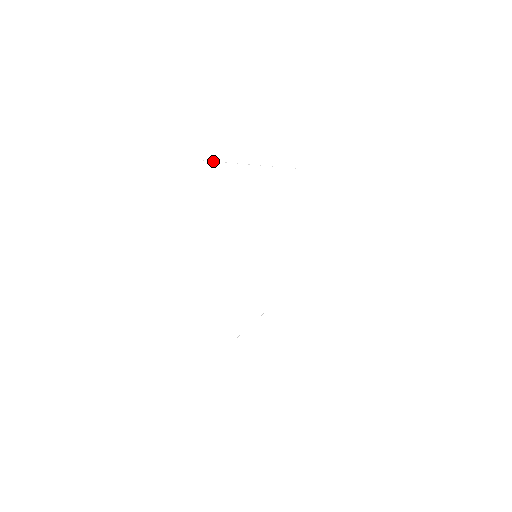
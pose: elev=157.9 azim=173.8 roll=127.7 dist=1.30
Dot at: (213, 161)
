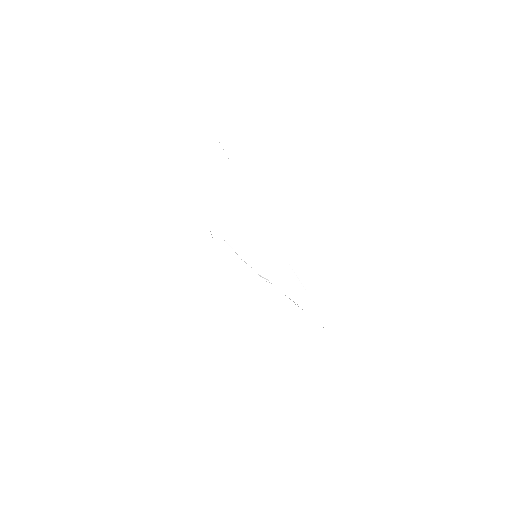
Dot at: occluded
